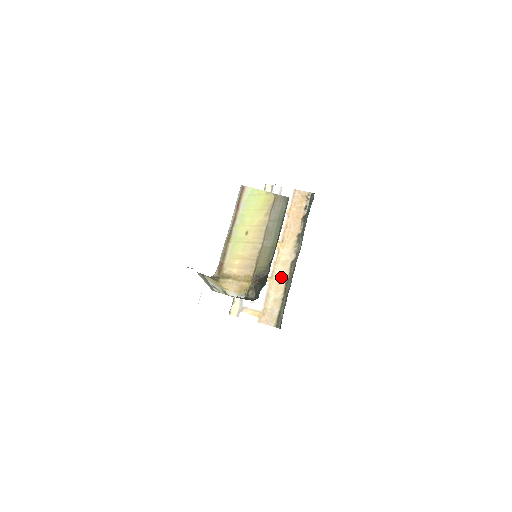
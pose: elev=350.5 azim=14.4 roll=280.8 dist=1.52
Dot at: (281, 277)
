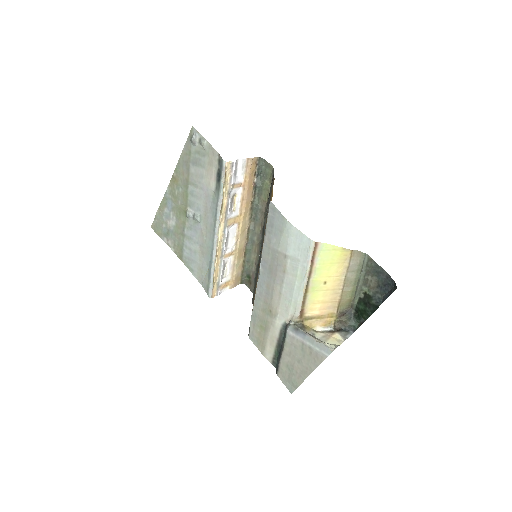
Dot at: (242, 246)
